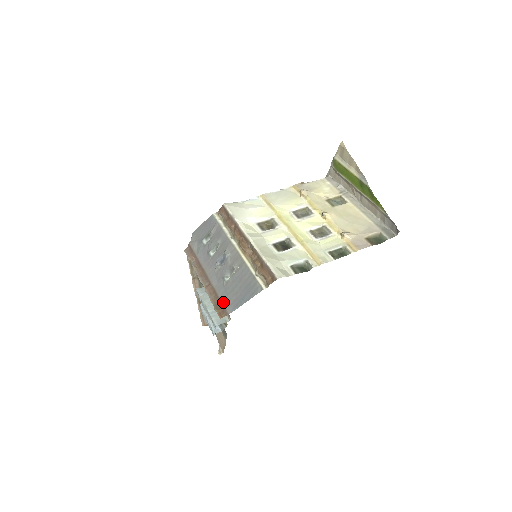
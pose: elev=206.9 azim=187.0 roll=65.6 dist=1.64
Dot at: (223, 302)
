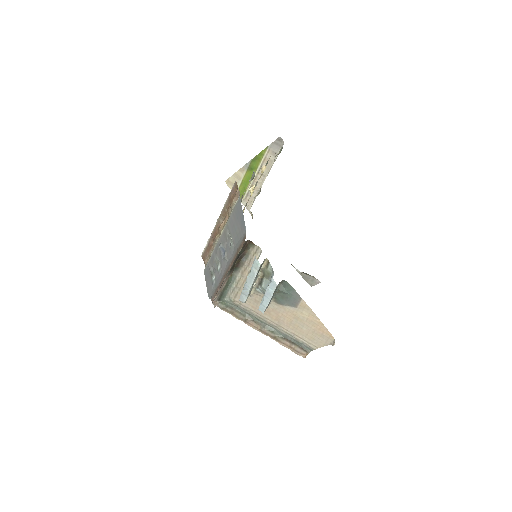
Dot at: (240, 243)
